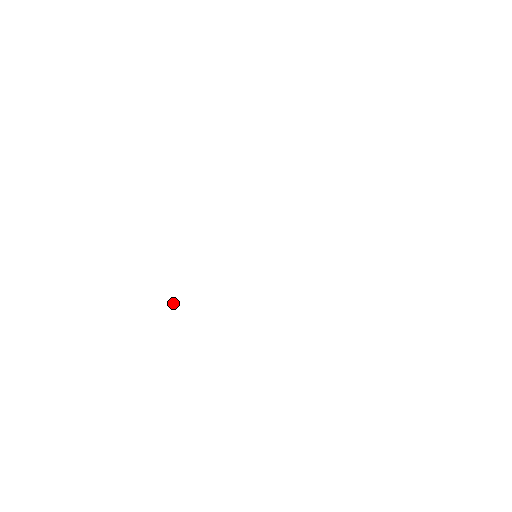
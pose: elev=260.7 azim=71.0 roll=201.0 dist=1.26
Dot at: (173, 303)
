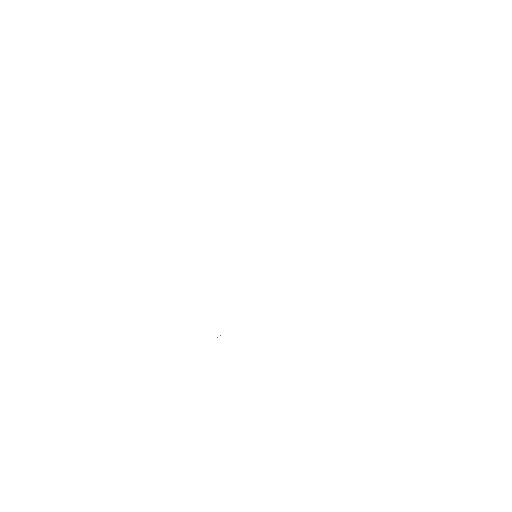
Dot at: occluded
